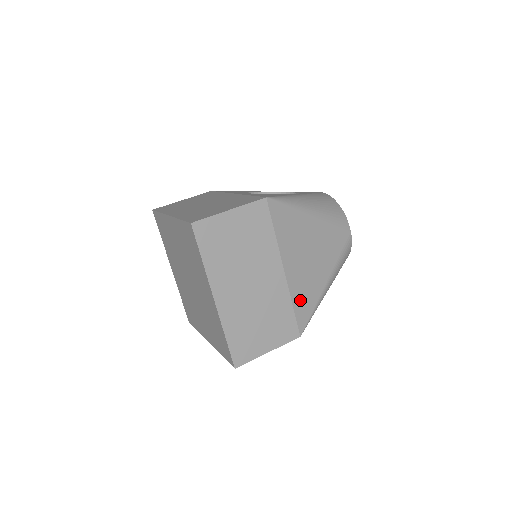
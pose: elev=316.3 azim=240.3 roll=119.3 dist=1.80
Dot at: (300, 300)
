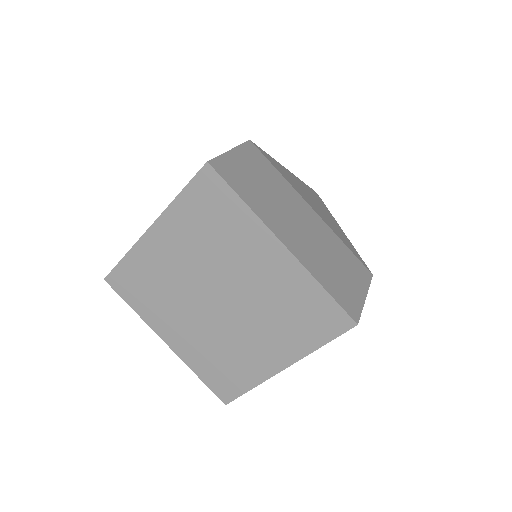
Dot at: (343, 240)
